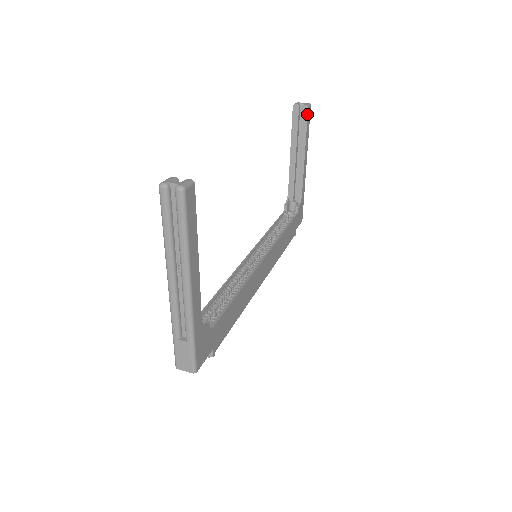
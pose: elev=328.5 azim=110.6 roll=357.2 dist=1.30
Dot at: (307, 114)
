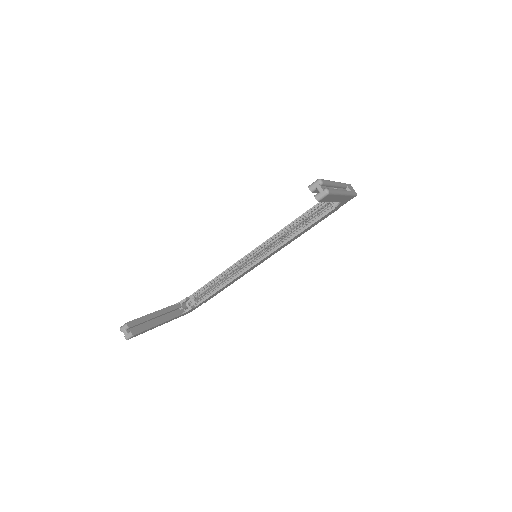
Dot at: (320, 201)
